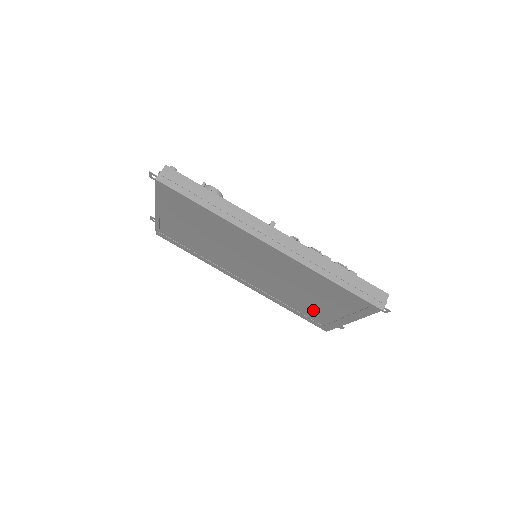
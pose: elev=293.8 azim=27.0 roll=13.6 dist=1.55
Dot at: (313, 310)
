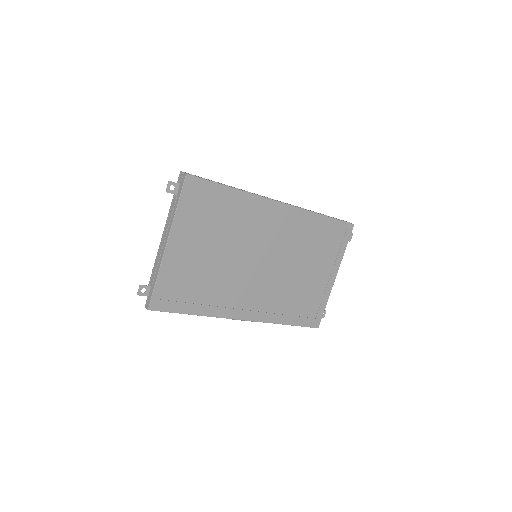
Dot at: (308, 293)
